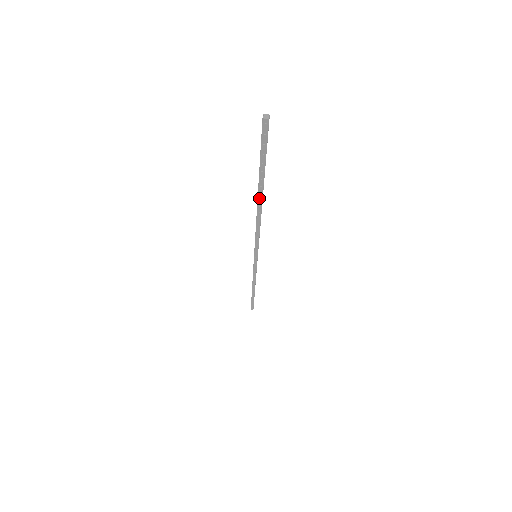
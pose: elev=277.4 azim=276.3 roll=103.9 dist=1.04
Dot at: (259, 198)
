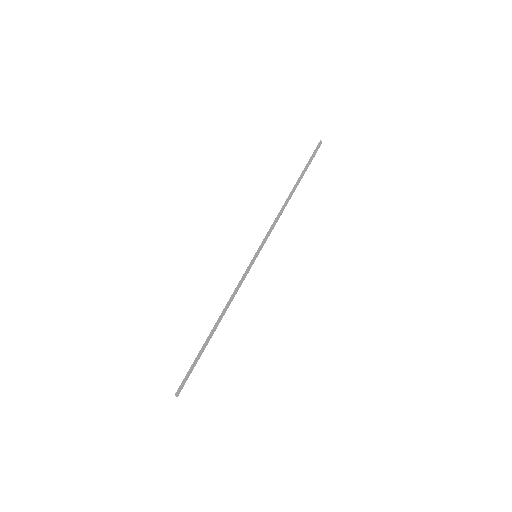
Dot at: (294, 187)
